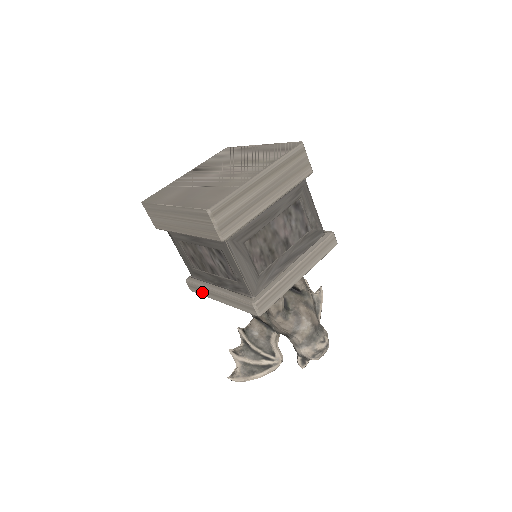
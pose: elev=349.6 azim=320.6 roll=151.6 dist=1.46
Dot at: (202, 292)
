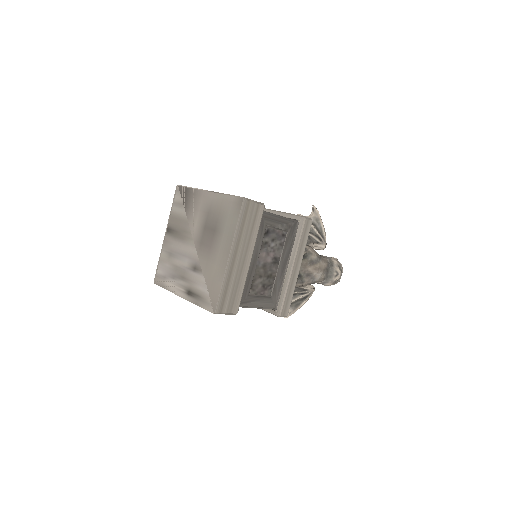
Dot at: occluded
